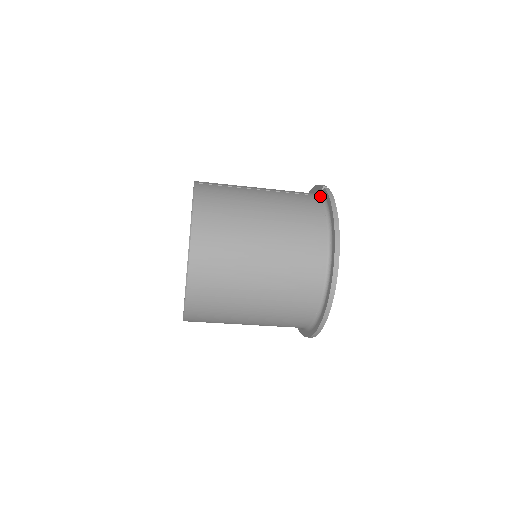
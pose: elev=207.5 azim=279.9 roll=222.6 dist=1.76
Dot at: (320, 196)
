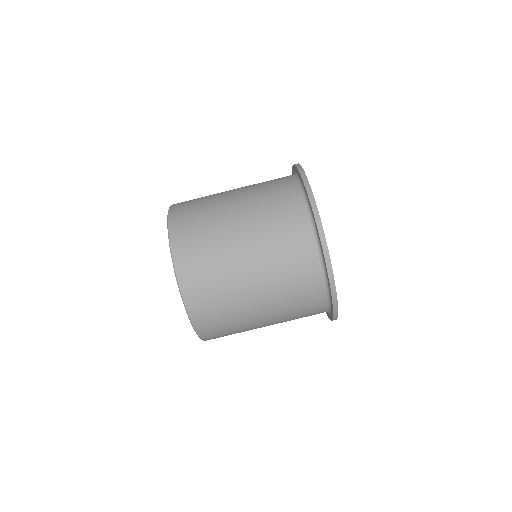
Dot at: occluded
